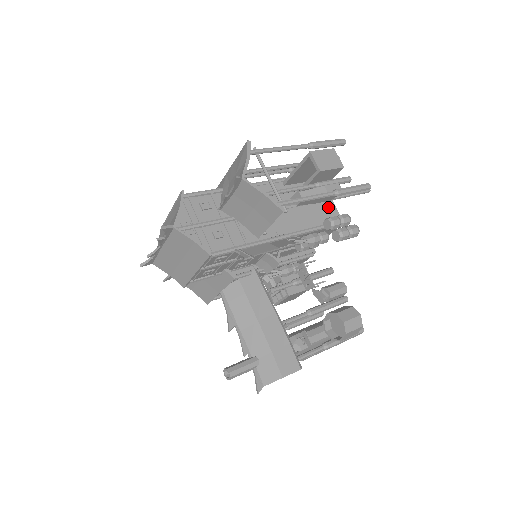
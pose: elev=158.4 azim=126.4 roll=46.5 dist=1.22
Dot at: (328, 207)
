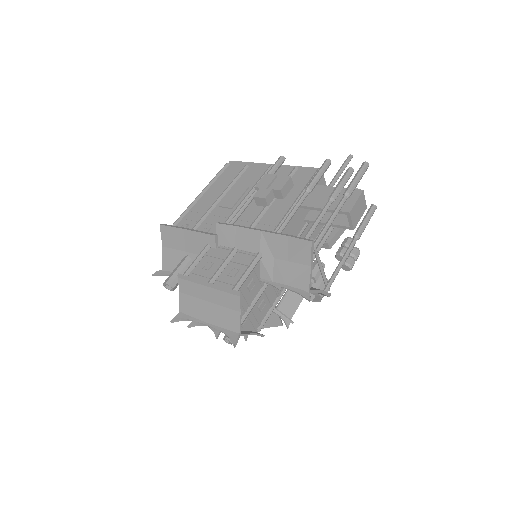
Dot at: occluded
